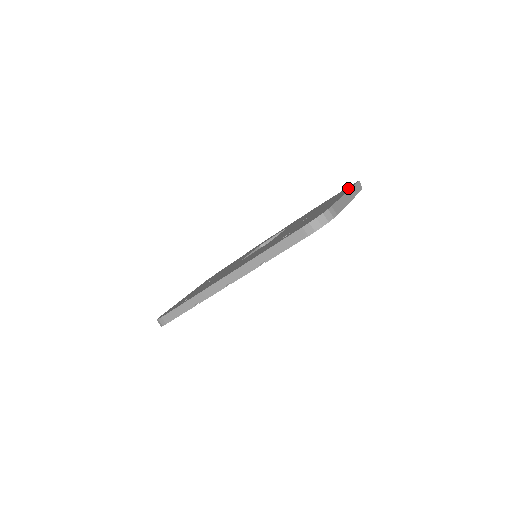
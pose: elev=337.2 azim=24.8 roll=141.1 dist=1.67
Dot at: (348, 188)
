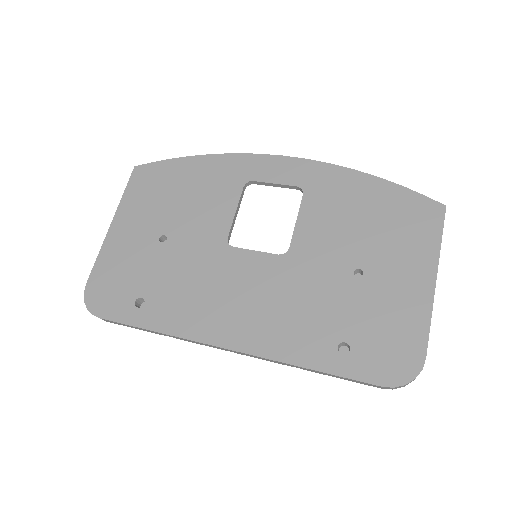
Dot at: (430, 228)
